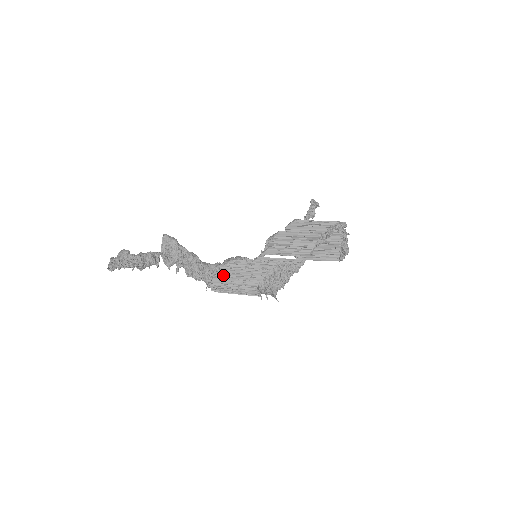
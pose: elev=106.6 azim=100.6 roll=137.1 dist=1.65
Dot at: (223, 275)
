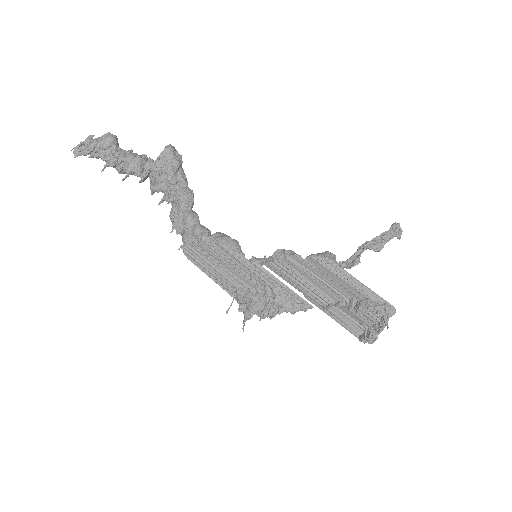
Dot at: (203, 249)
